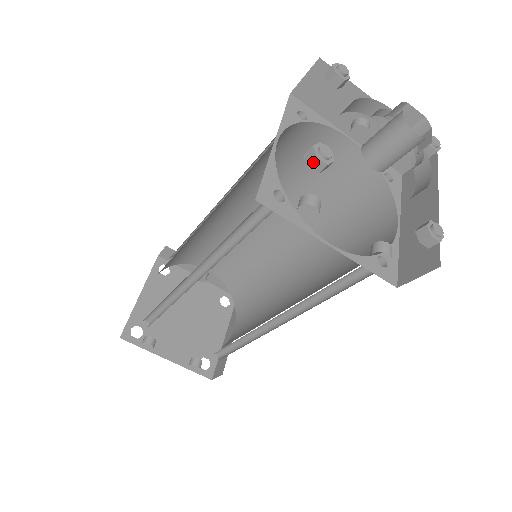
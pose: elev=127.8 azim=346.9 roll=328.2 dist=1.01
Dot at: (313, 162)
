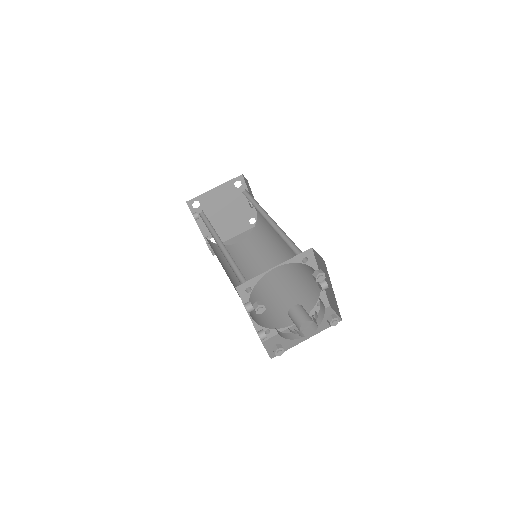
Dot at: (254, 308)
